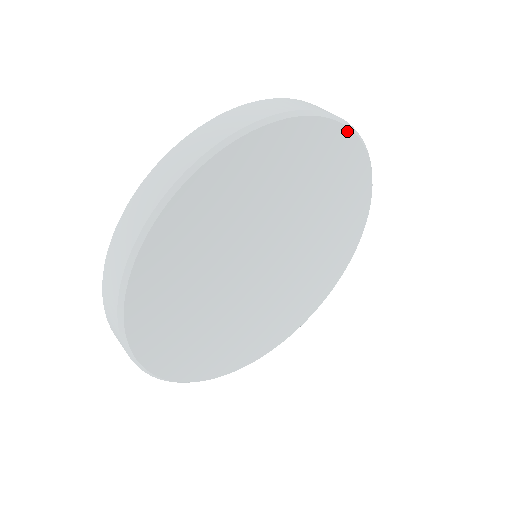
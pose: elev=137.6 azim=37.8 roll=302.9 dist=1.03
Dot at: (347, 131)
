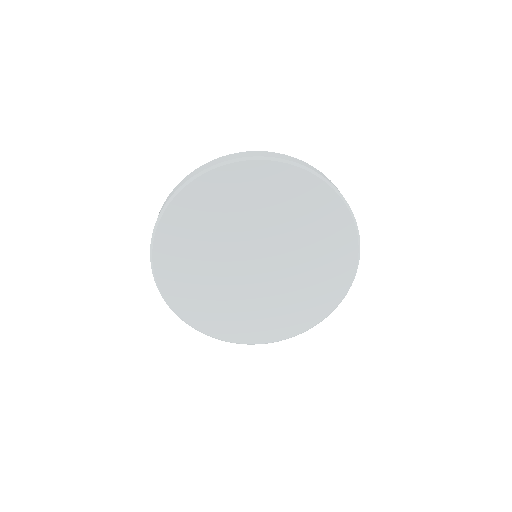
Dot at: (342, 204)
